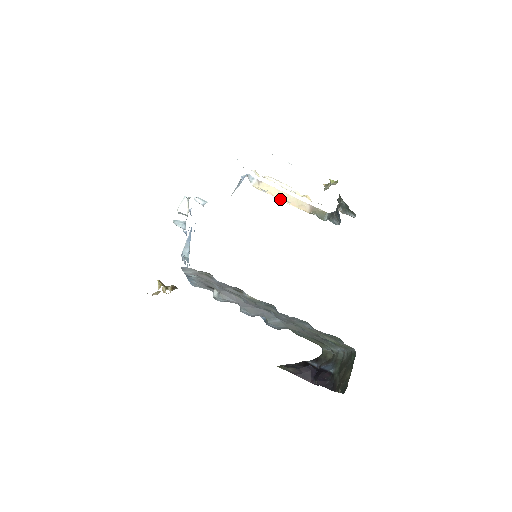
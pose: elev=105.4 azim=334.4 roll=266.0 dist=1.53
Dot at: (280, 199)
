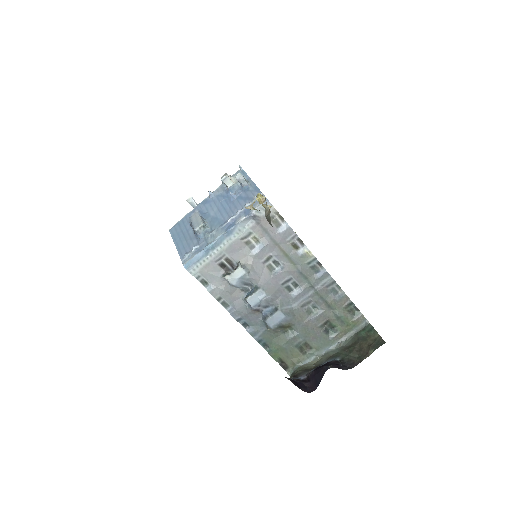
Dot at: occluded
